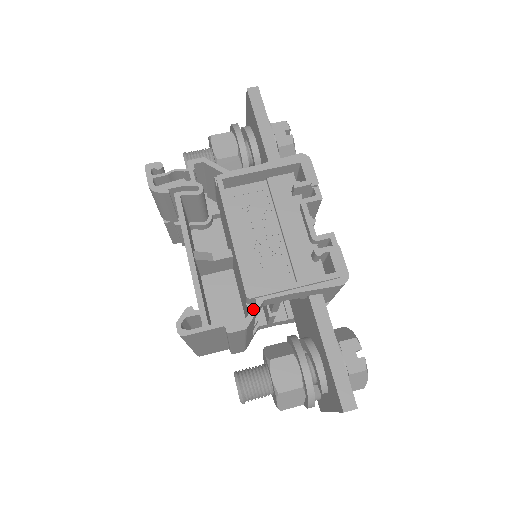
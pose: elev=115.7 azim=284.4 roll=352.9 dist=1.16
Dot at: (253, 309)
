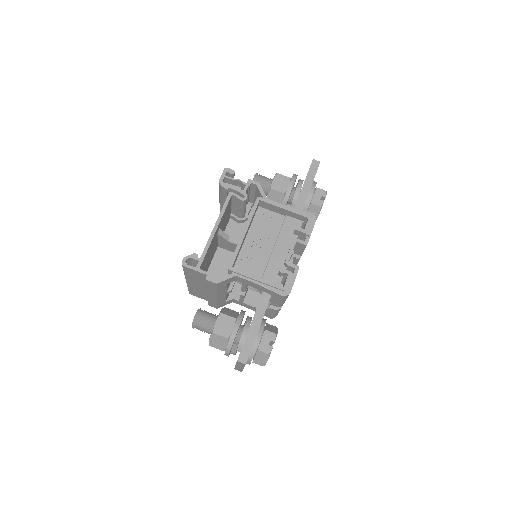
Dot at: (227, 276)
